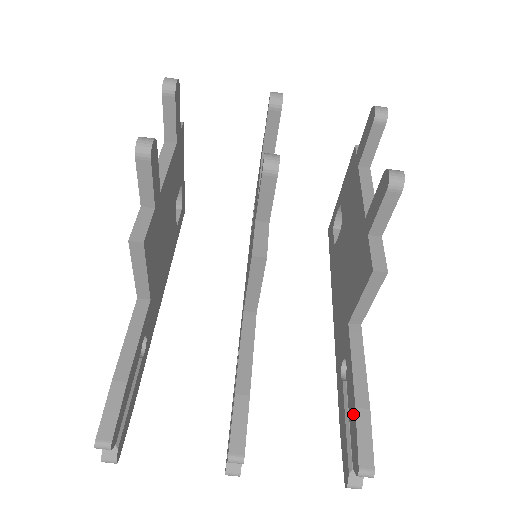
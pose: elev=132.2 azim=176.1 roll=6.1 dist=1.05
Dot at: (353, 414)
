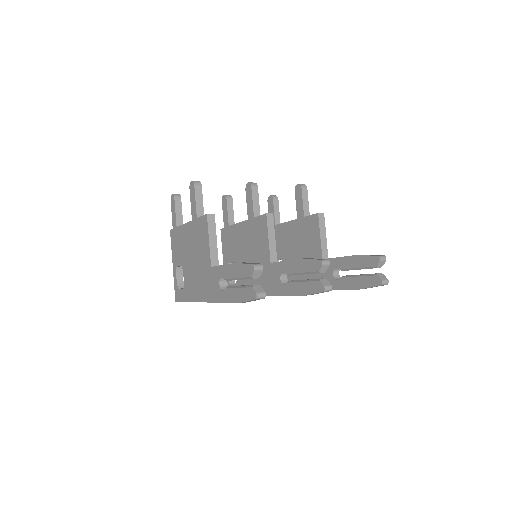
Dot at: (357, 259)
